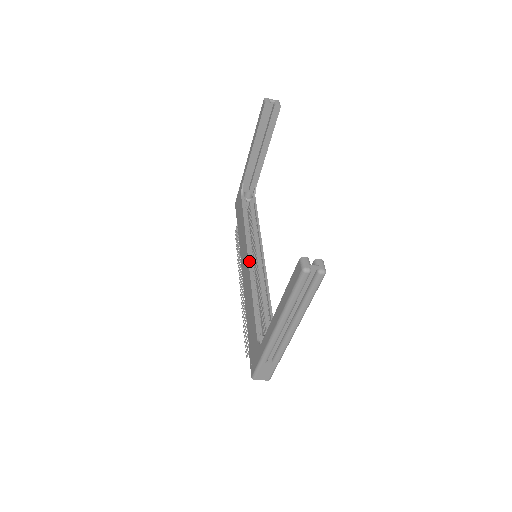
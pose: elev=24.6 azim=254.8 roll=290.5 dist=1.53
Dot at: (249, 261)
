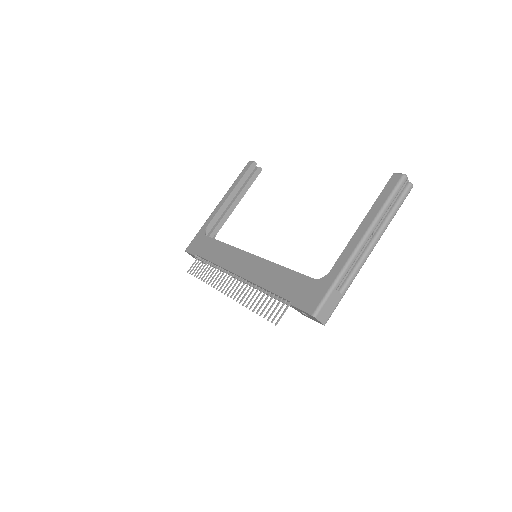
Dot at: (254, 255)
